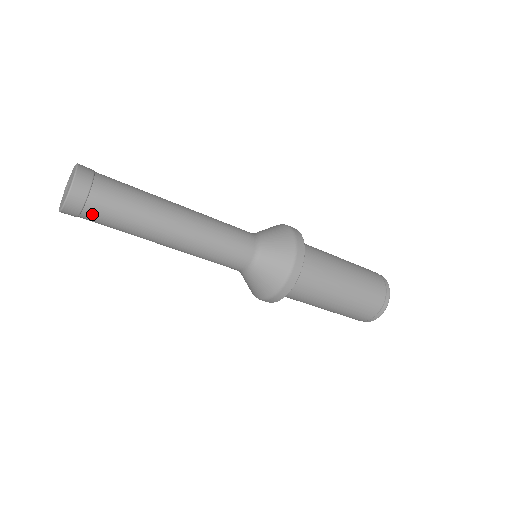
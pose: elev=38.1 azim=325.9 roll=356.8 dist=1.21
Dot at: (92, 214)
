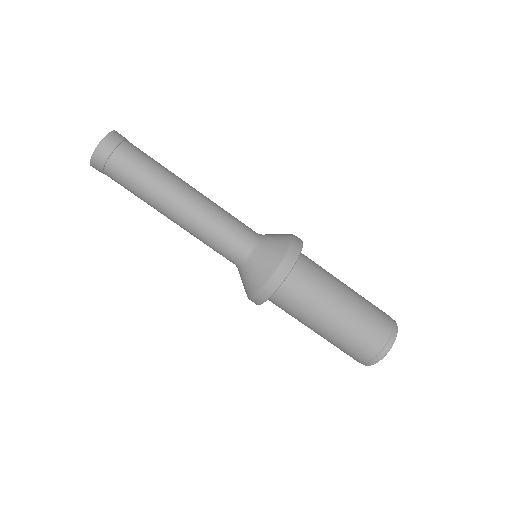
Dot at: (118, 160)
